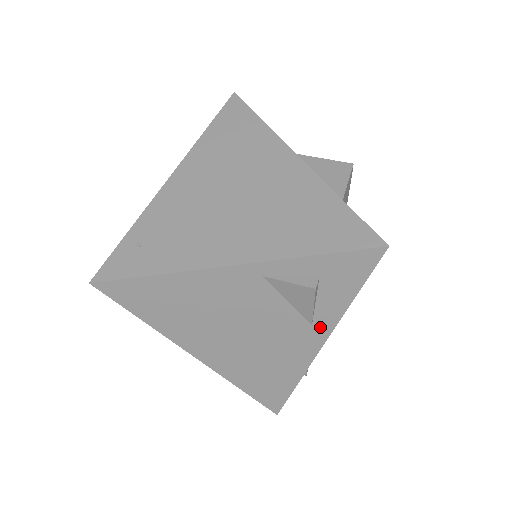
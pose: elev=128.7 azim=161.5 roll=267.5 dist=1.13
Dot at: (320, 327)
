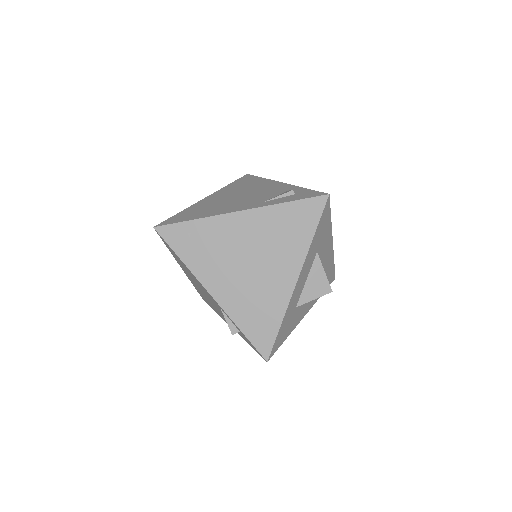
Dot at: occluded
